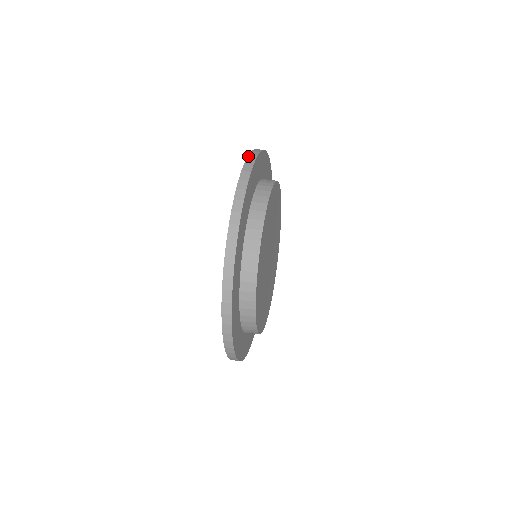
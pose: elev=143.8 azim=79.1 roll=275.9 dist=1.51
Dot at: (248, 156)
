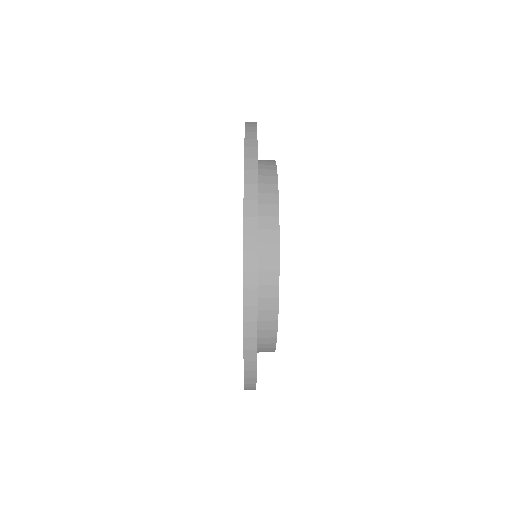
Dot at: occluded
